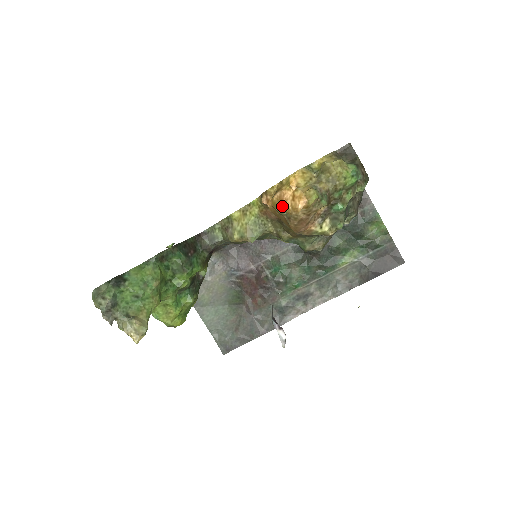
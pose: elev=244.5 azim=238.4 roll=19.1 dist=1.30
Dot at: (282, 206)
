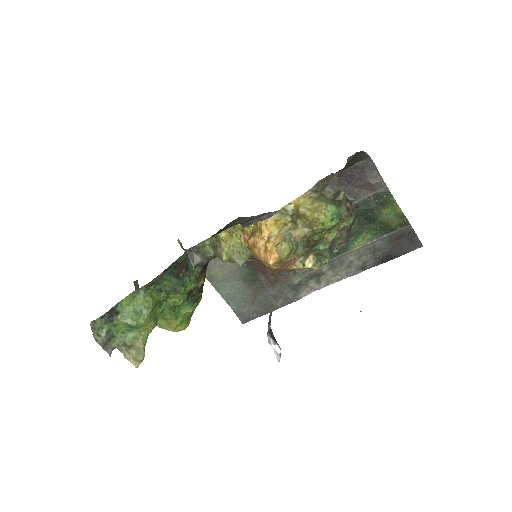
Dot at: (256, 253)
